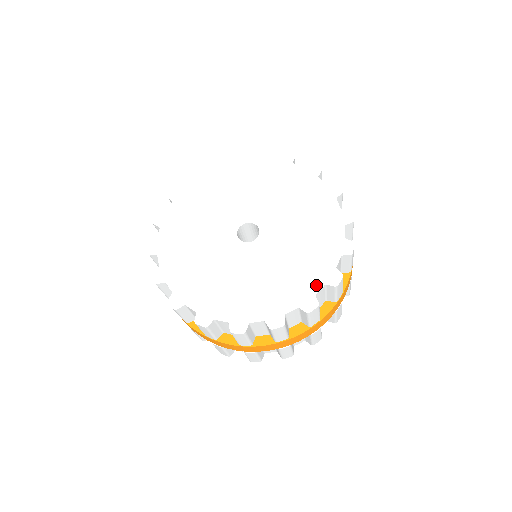
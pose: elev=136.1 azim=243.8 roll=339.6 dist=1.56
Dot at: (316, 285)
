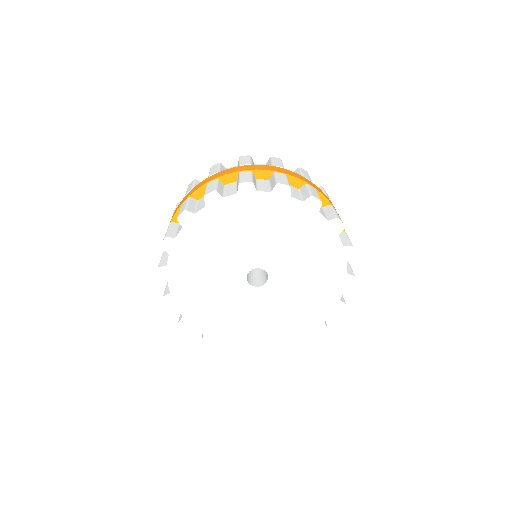
Dot at: (337, 293)
